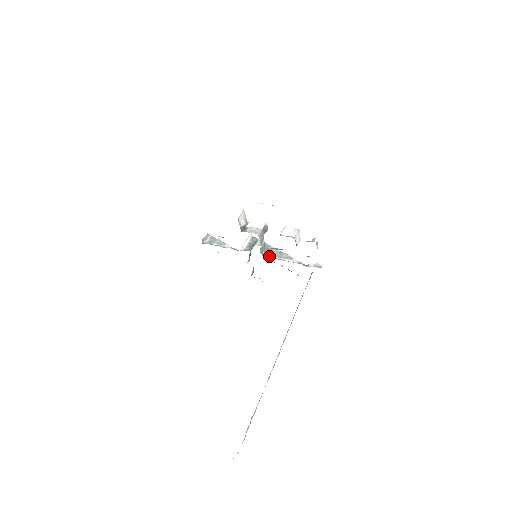
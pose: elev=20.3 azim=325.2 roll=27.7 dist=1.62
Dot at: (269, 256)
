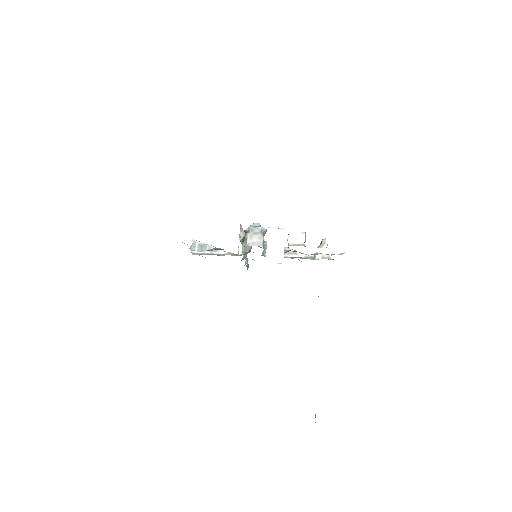
Dot at: occluded
